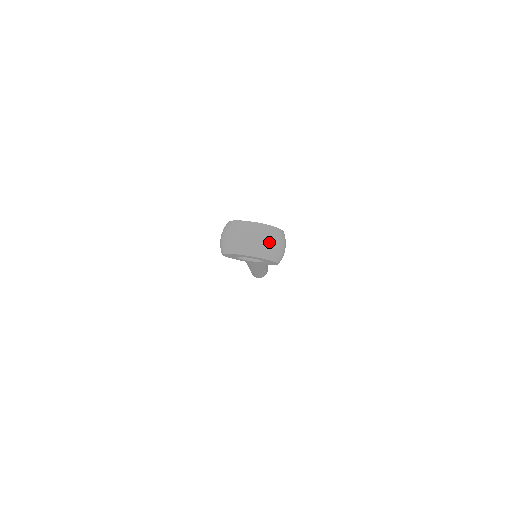
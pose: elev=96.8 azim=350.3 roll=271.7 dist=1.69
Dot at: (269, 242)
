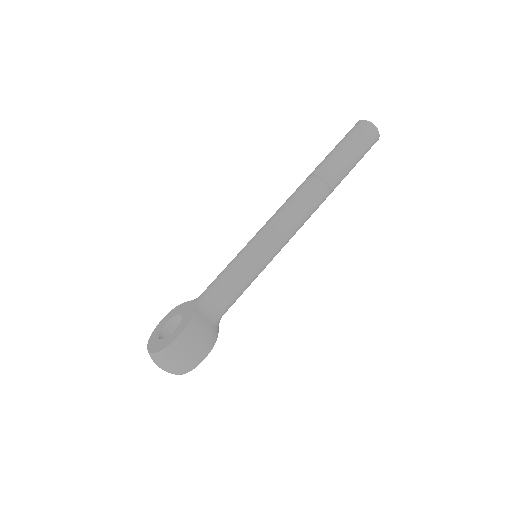
Dot at: (166, 368)
